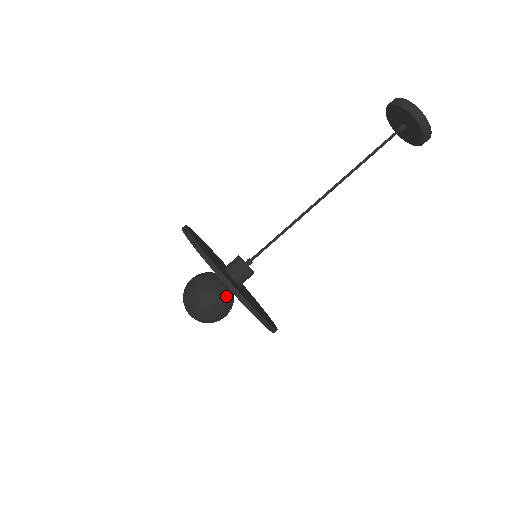
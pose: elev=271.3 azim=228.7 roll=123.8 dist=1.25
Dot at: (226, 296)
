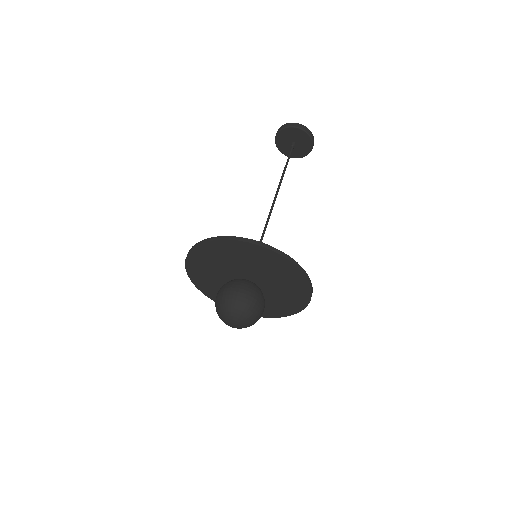
Dot at: (249, 282)
